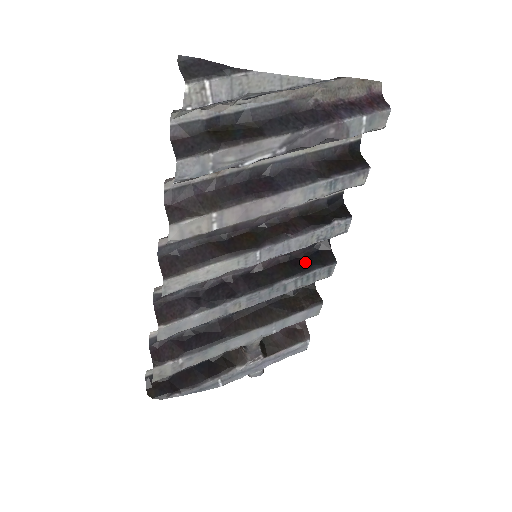
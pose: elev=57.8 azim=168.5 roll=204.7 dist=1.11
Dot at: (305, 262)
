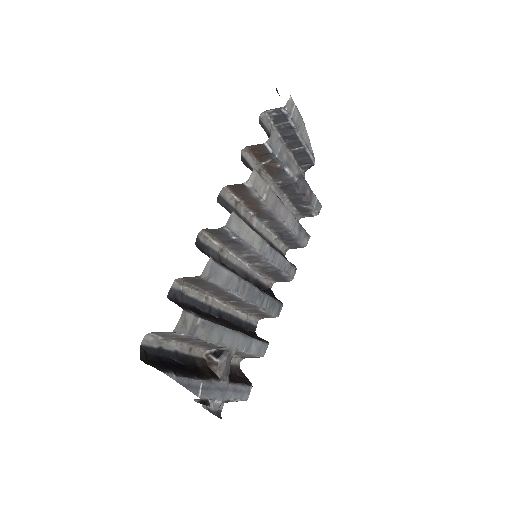
Dot at: occluded
